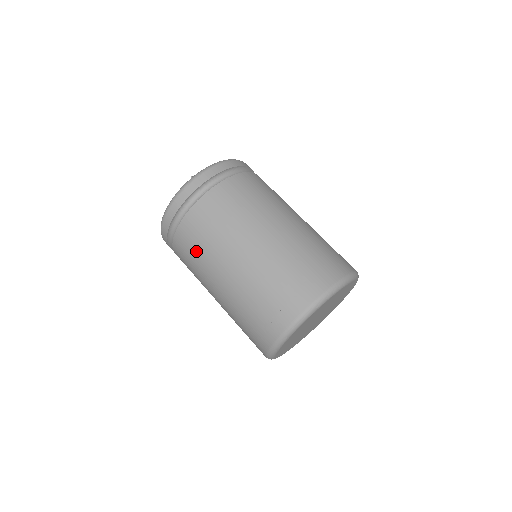
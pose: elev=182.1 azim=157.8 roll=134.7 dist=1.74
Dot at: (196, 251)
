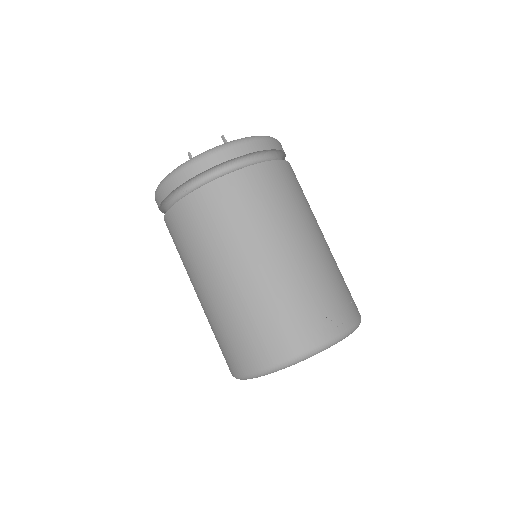
Dot at: (256, 206)
